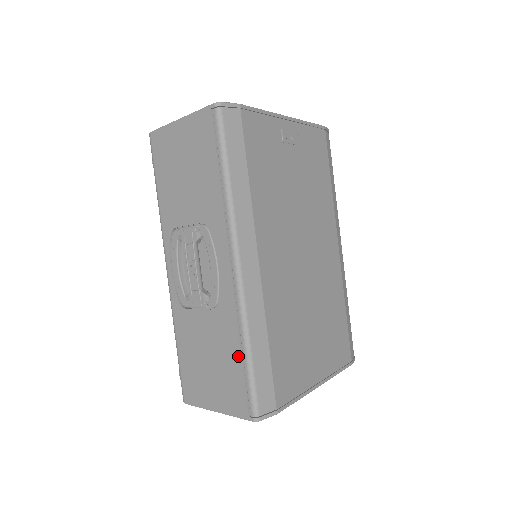
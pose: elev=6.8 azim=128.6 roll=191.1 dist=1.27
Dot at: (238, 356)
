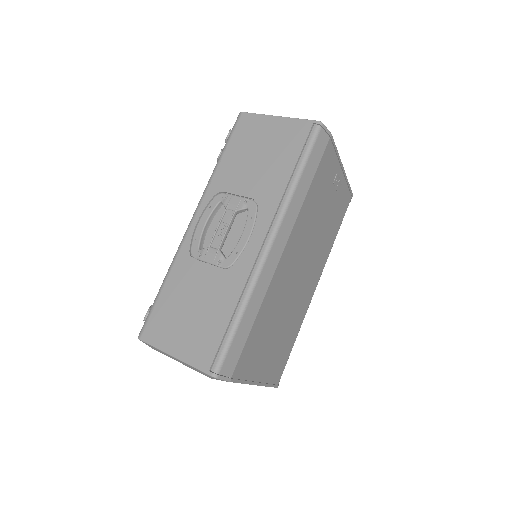
Dot at: (228, 316)
